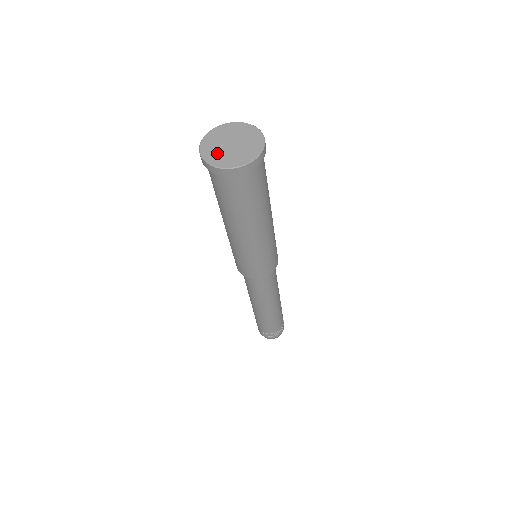
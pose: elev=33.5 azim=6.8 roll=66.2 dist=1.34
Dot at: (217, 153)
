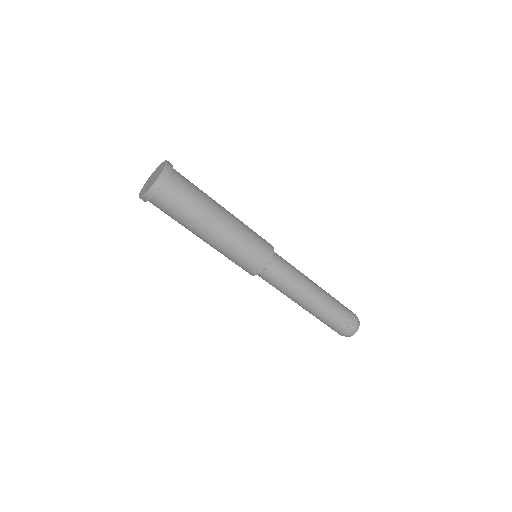
Dot at: (148, 187)
